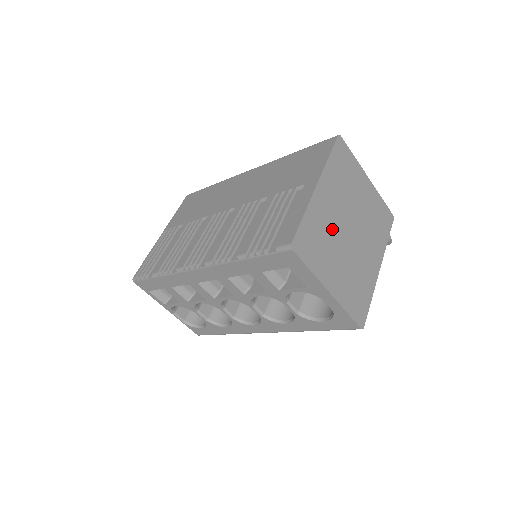
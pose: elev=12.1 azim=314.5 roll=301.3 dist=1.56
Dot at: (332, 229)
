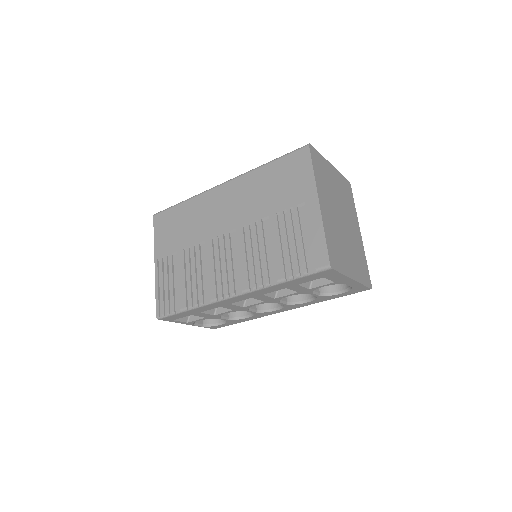
Dot at: (337, 230)
